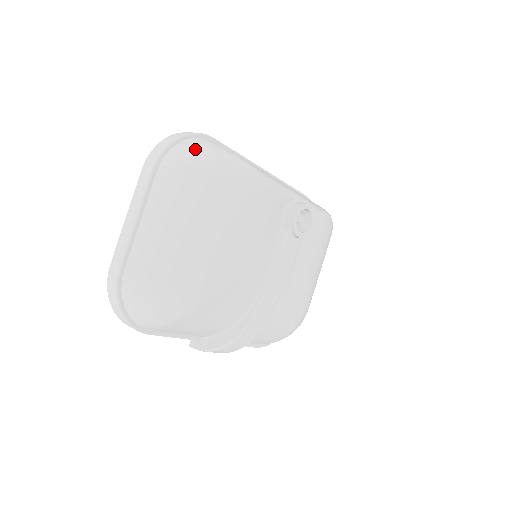
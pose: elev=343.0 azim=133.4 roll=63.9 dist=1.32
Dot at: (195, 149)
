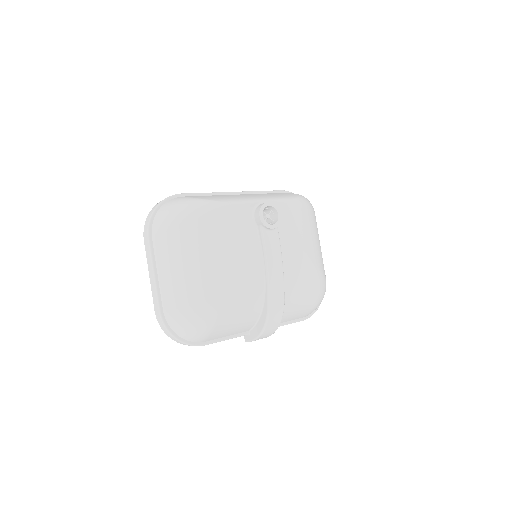
Dot at: (168, 210)
